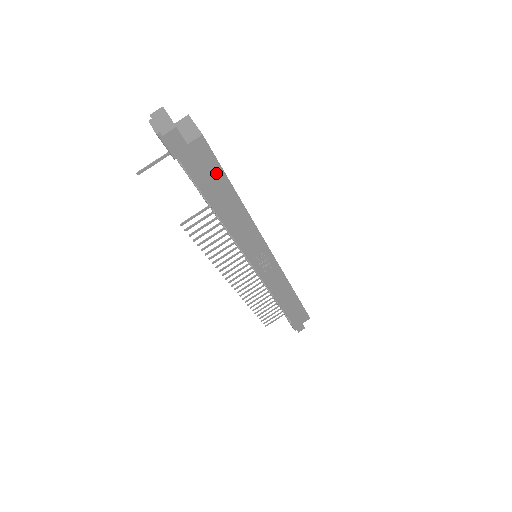
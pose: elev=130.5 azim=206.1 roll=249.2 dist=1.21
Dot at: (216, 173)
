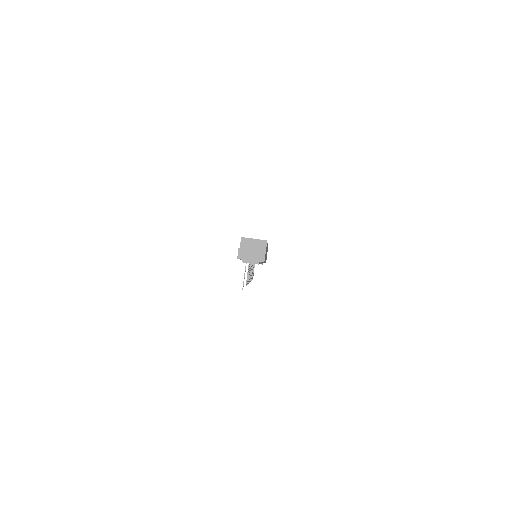
Dot at: occluded
